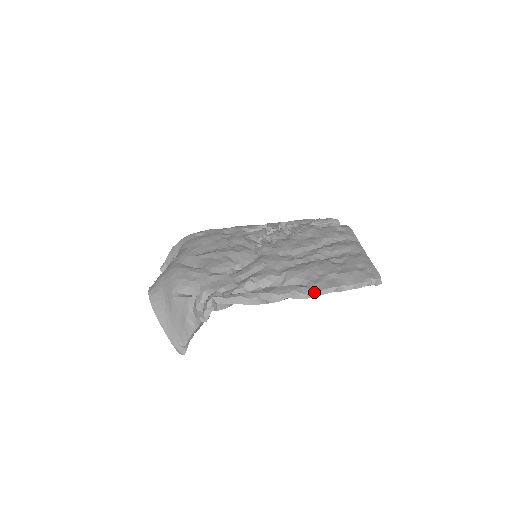
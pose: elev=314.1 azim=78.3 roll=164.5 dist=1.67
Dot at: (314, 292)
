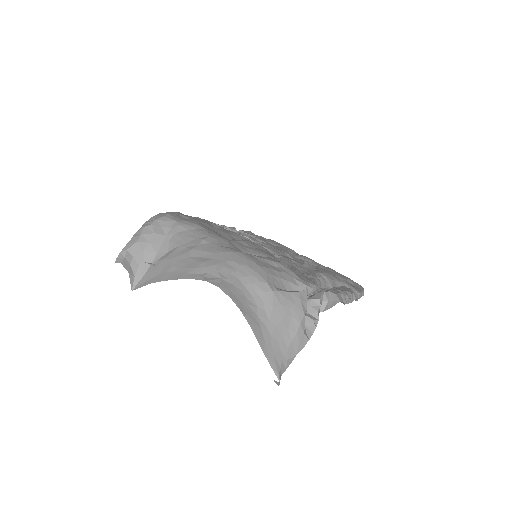
Dot at: (359, 294)
